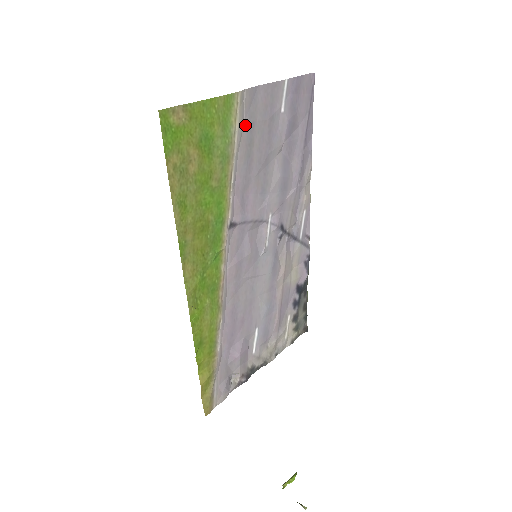
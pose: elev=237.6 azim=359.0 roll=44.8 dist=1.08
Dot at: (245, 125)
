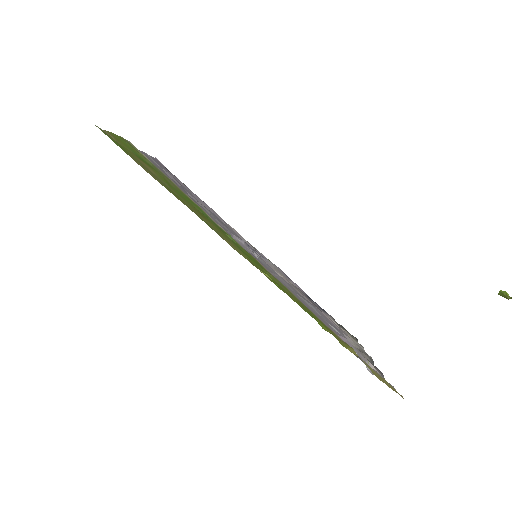
Dot at: occluded
